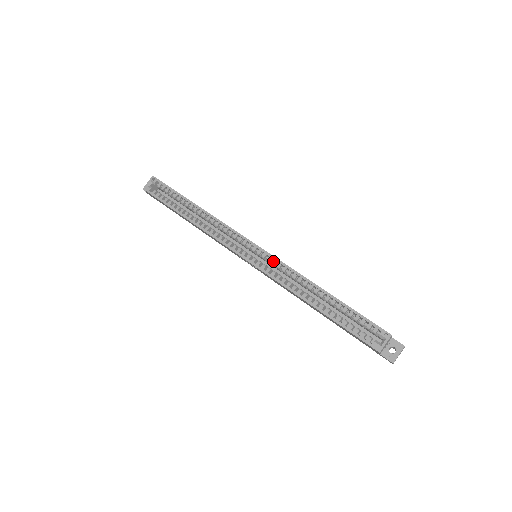
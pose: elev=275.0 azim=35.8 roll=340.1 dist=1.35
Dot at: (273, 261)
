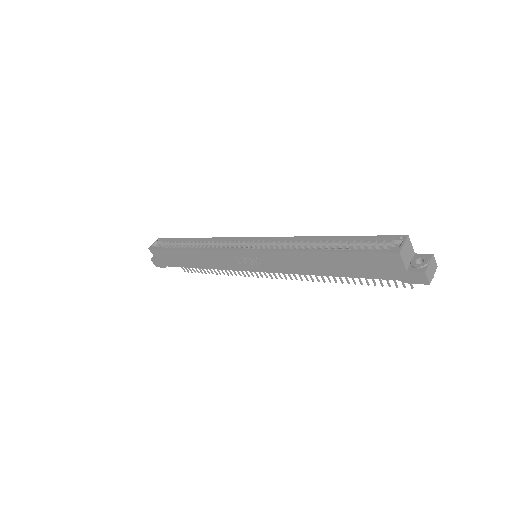
Dot at: (270, 241)
